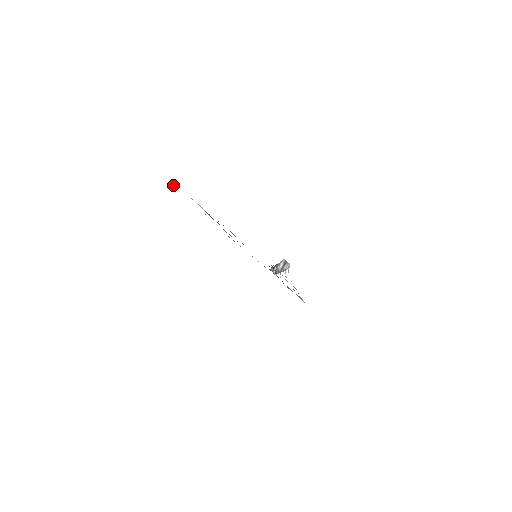
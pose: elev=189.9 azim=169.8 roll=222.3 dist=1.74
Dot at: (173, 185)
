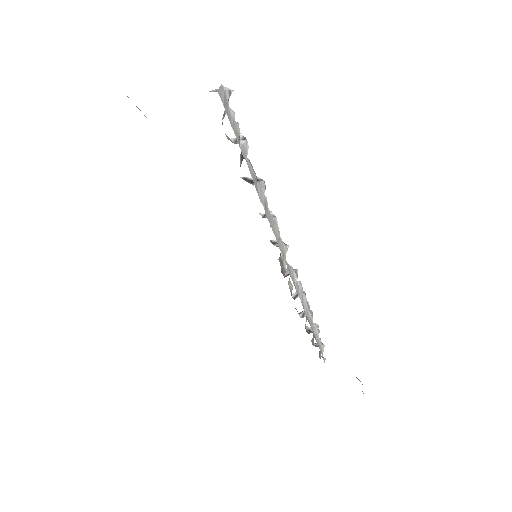
Dot at: occluded
